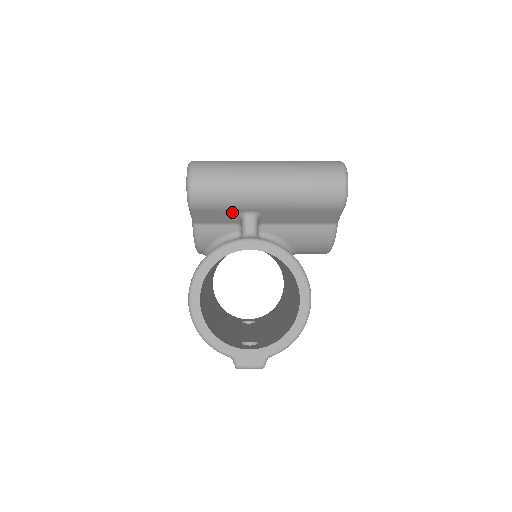
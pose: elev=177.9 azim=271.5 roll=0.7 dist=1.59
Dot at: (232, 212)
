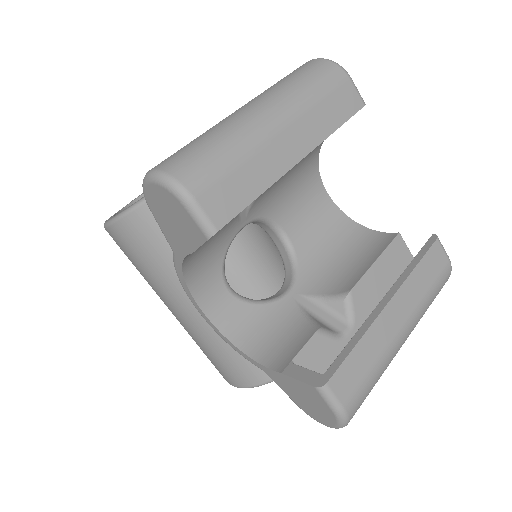
Dot at: occluded
